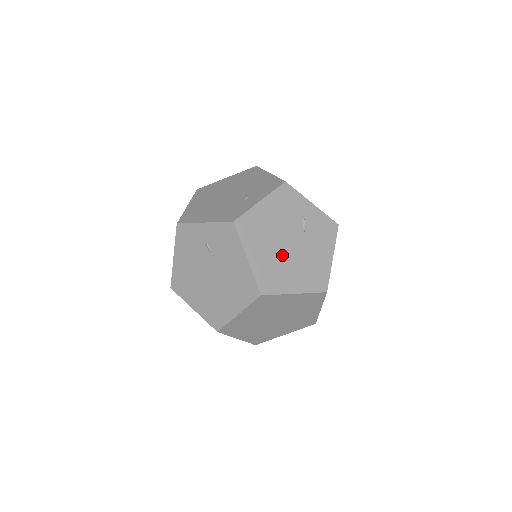
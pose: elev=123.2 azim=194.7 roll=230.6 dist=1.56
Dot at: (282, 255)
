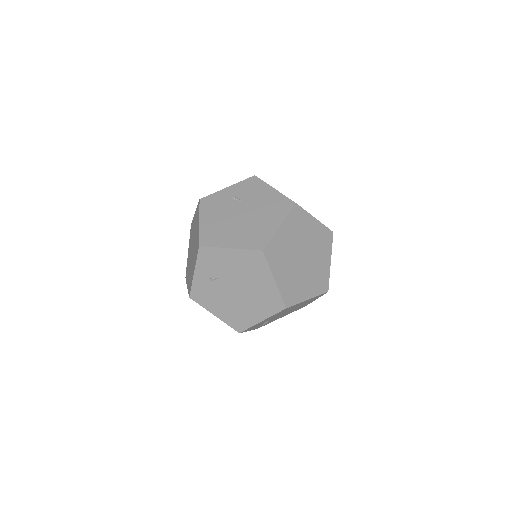
Dot at: occluded
